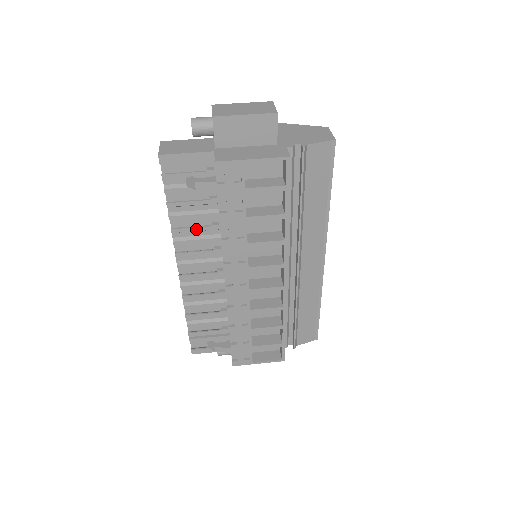
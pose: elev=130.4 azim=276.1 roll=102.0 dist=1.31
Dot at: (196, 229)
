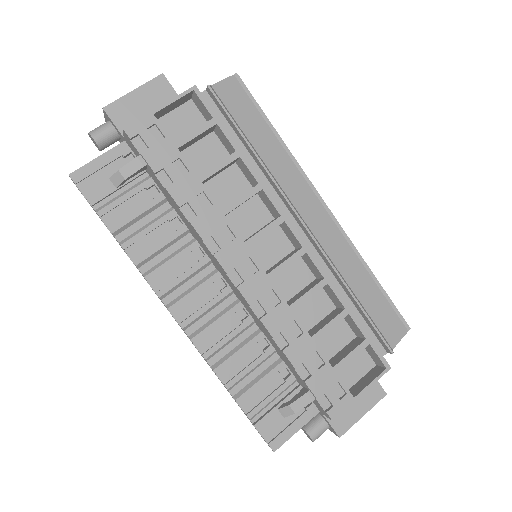
Dot at: (161, 245)
